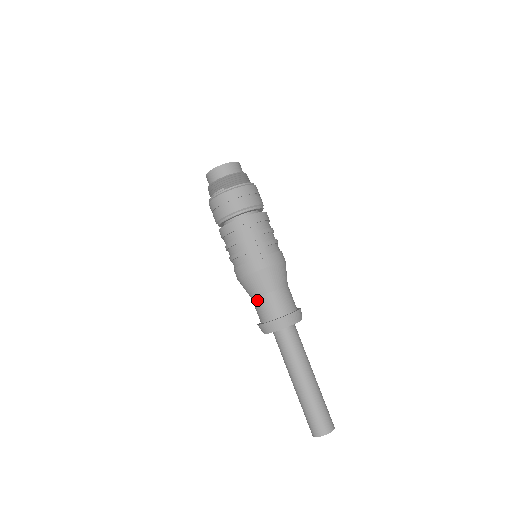
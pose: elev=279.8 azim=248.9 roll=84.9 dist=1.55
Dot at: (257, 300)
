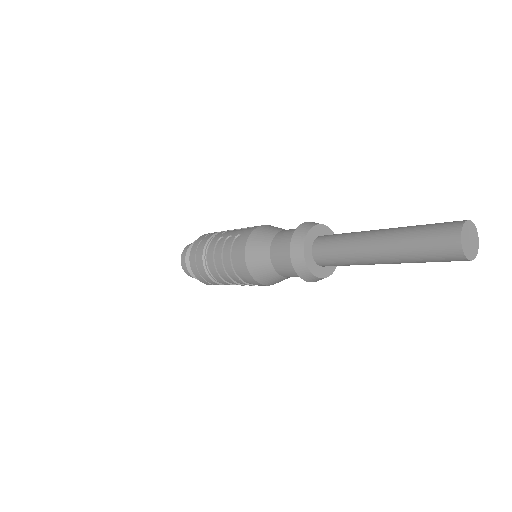
Dot at: (272, 247)
